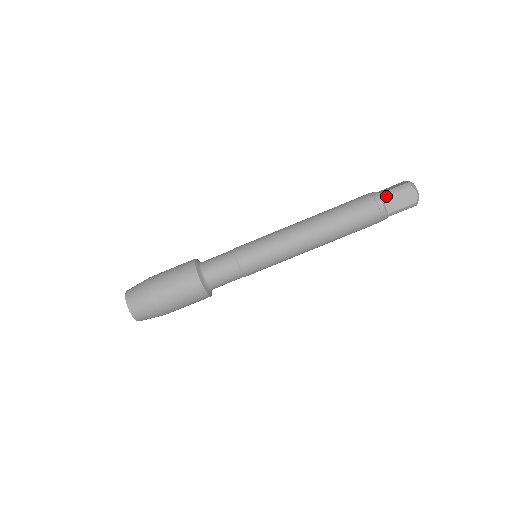
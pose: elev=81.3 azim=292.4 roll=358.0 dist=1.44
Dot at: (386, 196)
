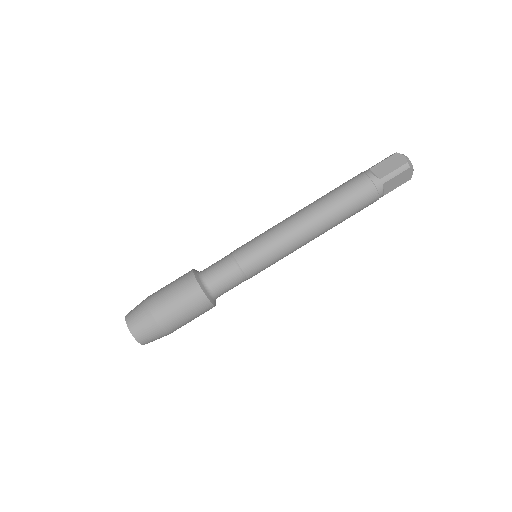
Dot at: (373, 167)
